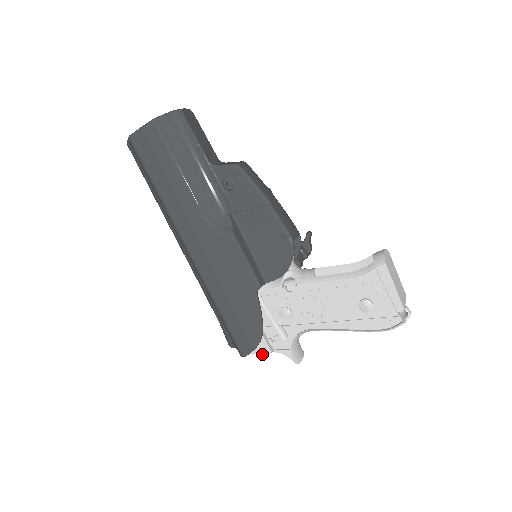
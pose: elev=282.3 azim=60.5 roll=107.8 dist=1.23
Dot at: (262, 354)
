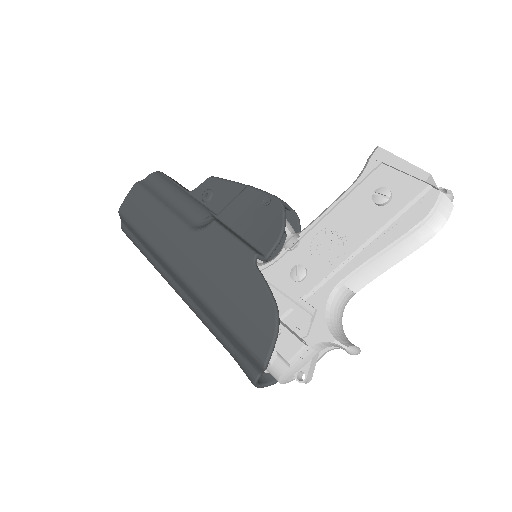
Dot at: (304, 381)
